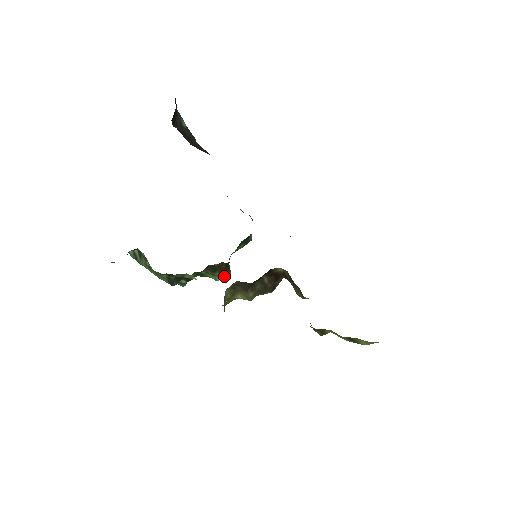
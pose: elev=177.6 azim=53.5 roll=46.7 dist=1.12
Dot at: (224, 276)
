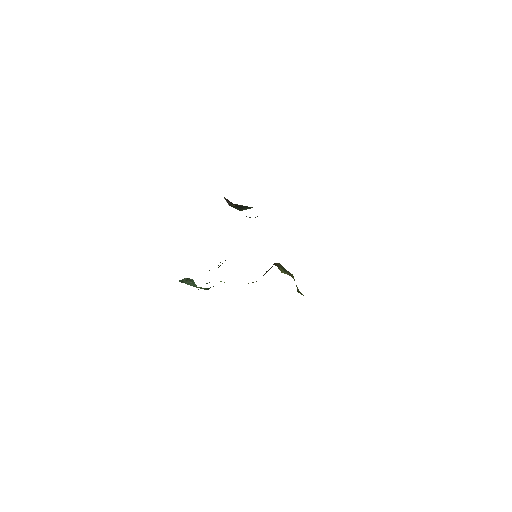
Dot at: occluded
